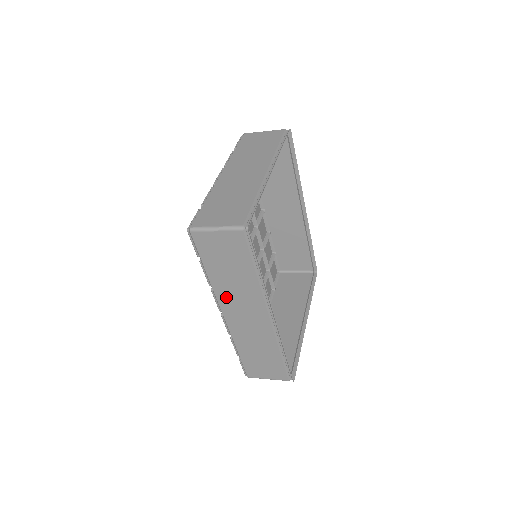
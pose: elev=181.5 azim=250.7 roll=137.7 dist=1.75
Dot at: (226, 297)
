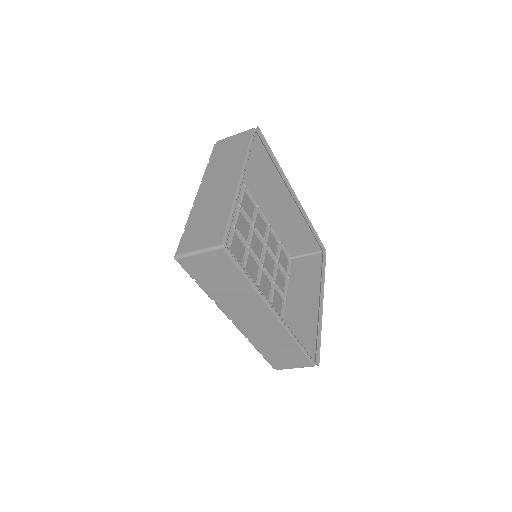
Dot at: (230, 307)
